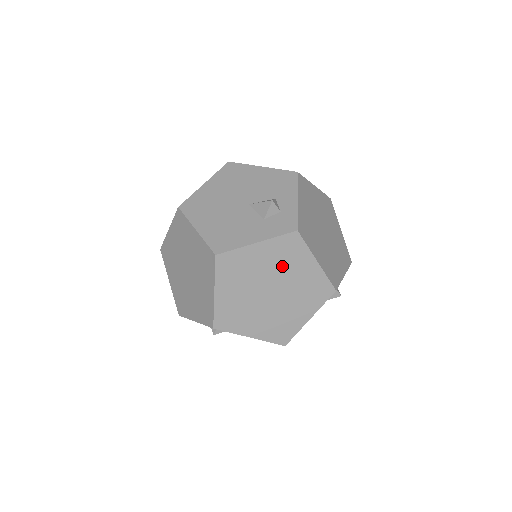
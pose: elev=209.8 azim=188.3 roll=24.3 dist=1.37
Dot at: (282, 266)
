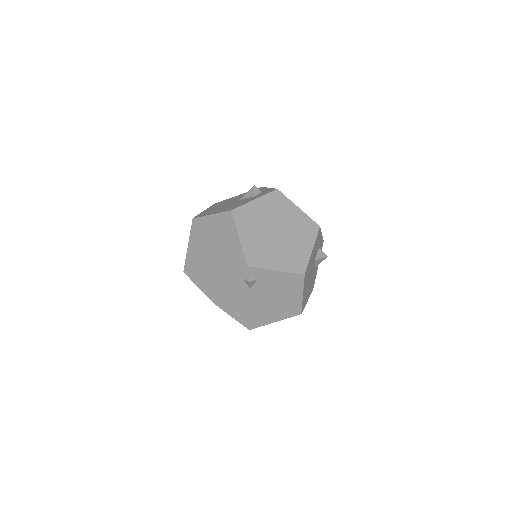
Dot at: (277, 213)
